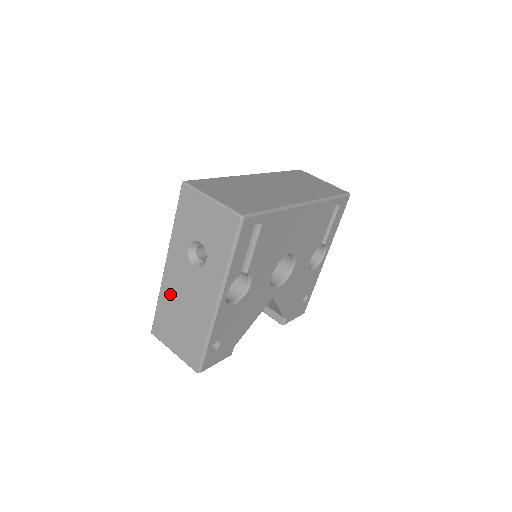
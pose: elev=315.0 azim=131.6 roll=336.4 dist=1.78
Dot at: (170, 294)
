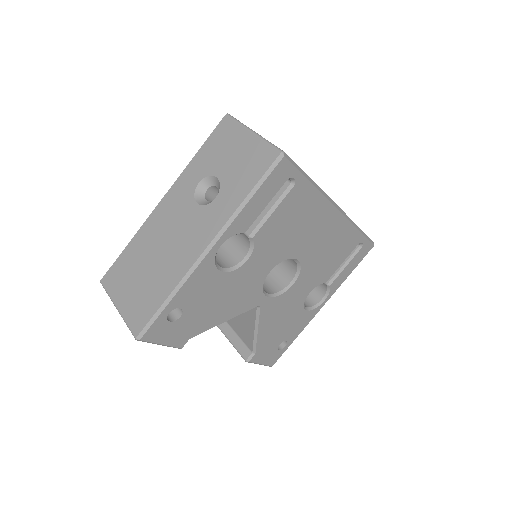
Dot at: (150, 235)
